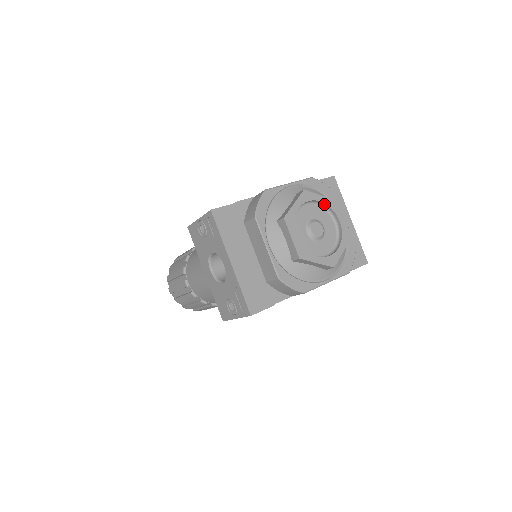
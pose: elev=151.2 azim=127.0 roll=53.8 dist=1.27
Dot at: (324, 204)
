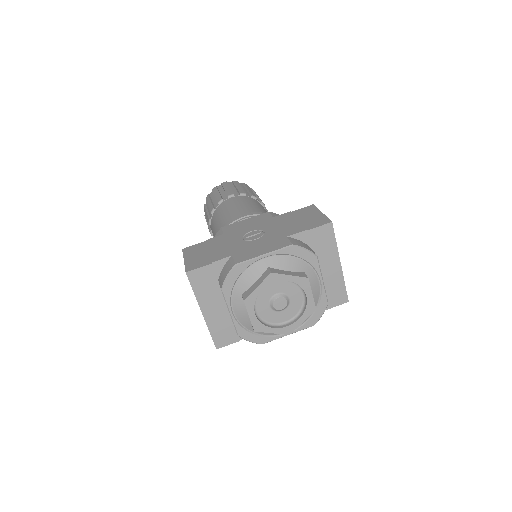
Dot at: (293, 281)
